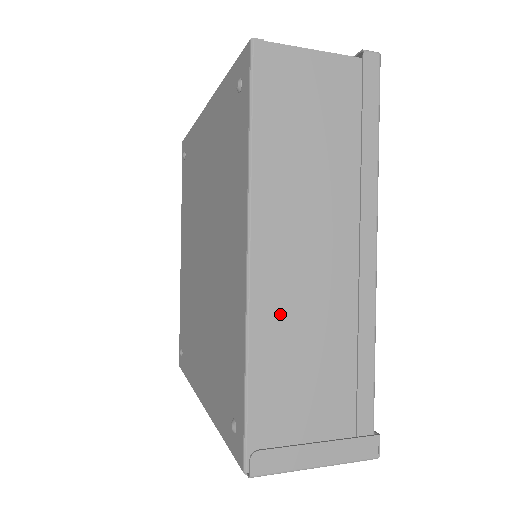
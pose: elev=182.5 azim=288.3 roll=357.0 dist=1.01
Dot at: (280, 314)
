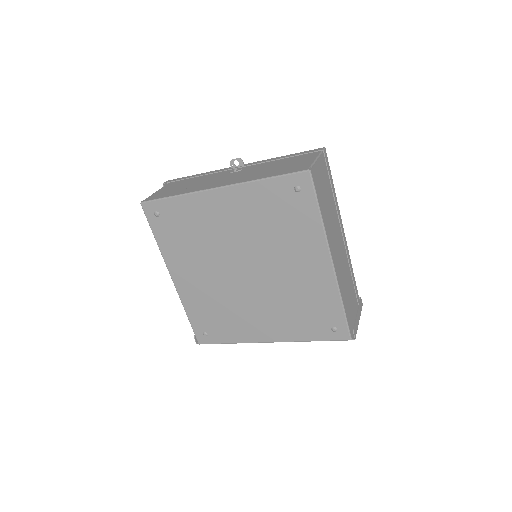
Dot at: (341, 277)
